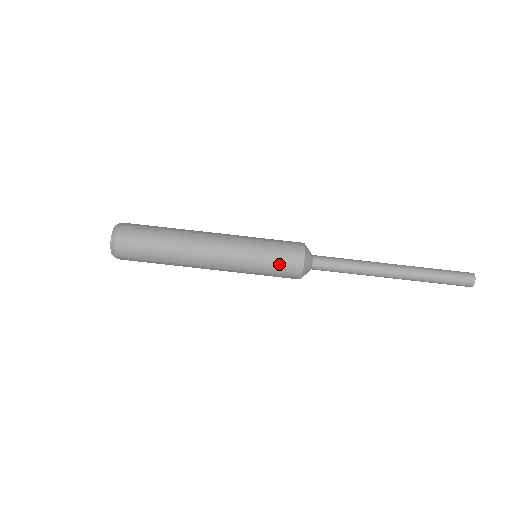
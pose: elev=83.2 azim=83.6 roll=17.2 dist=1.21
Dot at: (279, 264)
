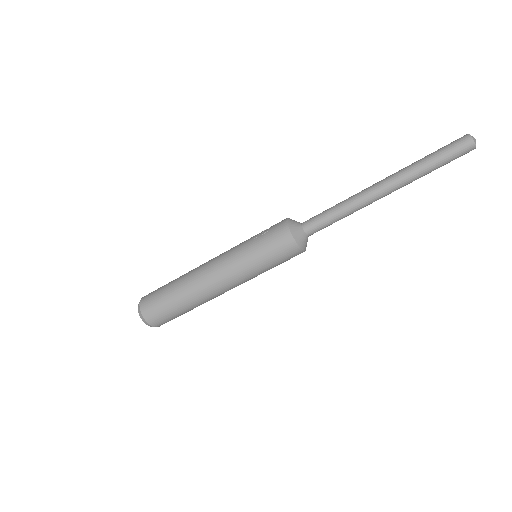
Dot at: occluded
